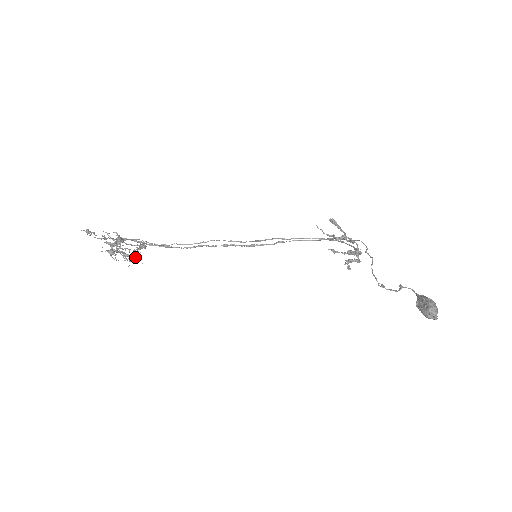
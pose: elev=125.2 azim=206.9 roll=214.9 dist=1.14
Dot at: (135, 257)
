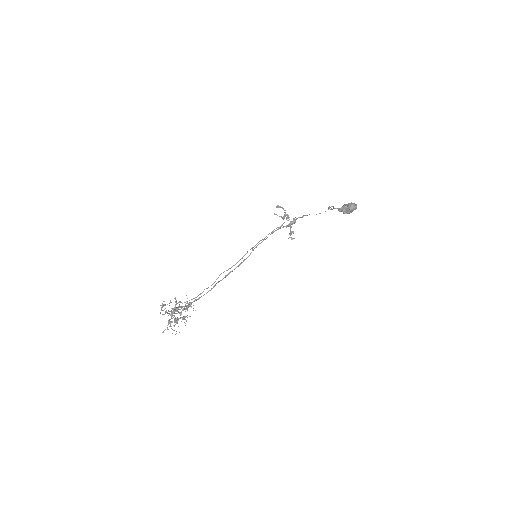
Dot at: (189, 316)
